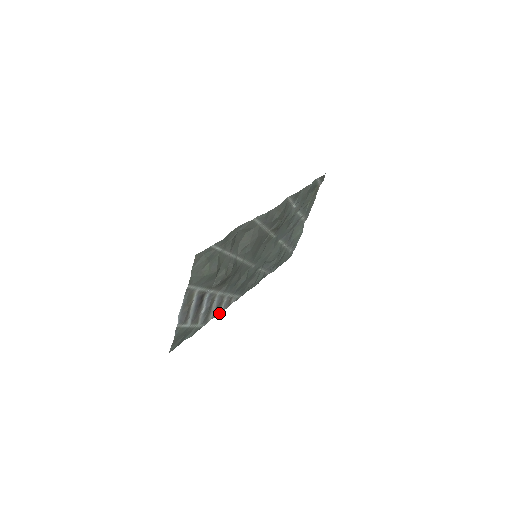
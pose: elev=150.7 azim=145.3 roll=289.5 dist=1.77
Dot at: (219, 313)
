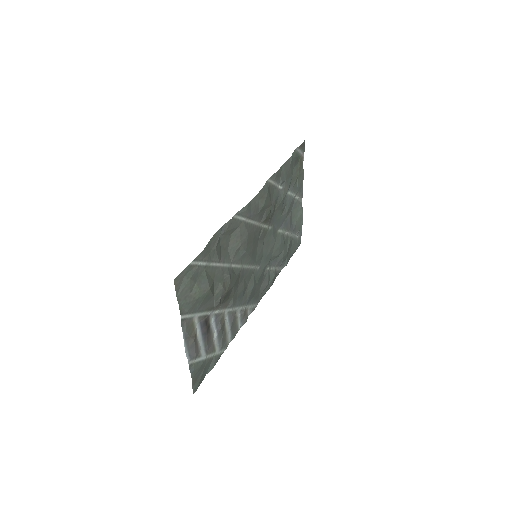
Dot at: occluded
